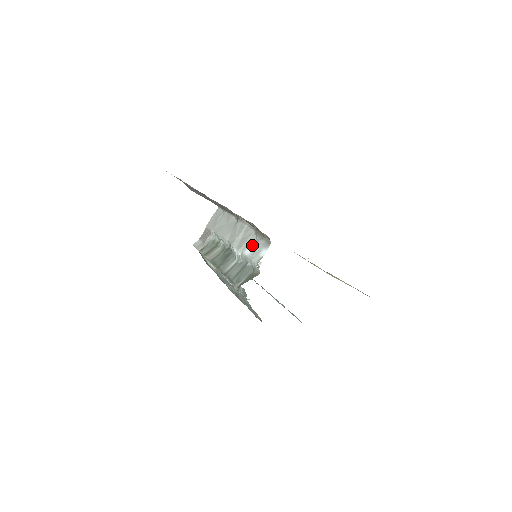
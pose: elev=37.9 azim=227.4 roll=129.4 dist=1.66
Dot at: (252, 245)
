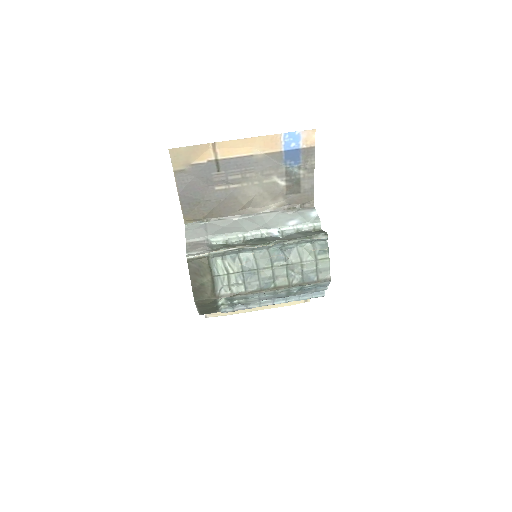
Dot at: (291, 218)
